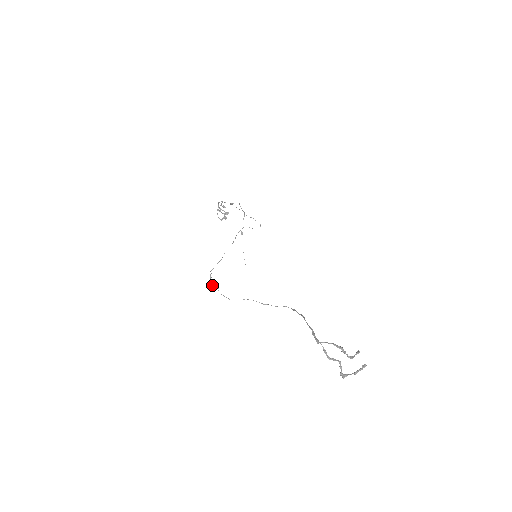
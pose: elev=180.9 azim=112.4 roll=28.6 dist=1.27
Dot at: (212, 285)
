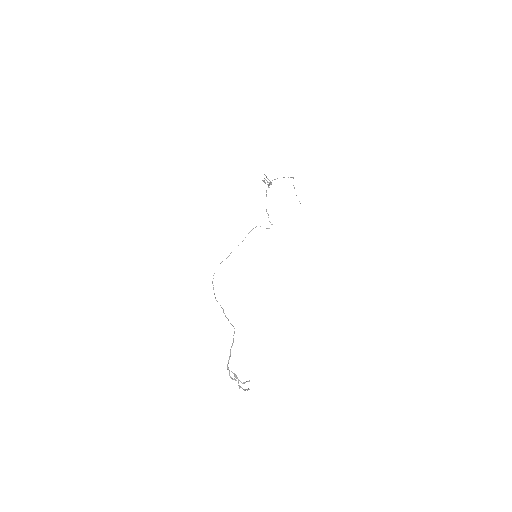
Dot at: (212, 281)
